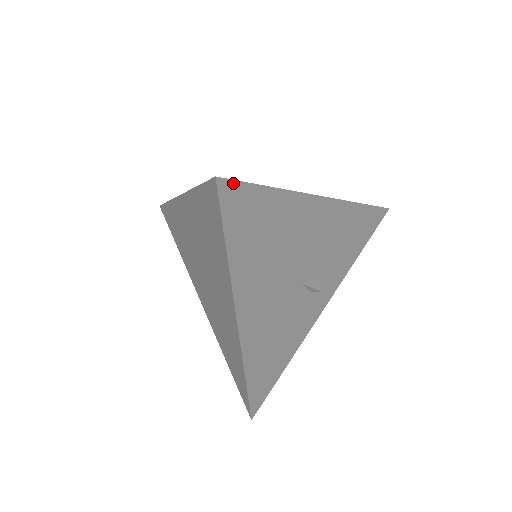
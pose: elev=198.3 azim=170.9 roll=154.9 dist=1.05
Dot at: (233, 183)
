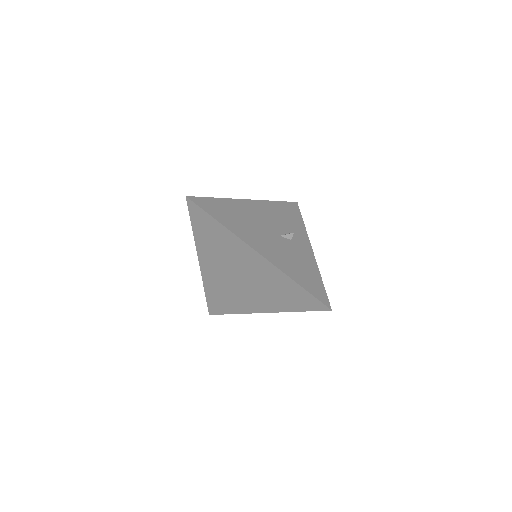
Dot at: (196, 198)
